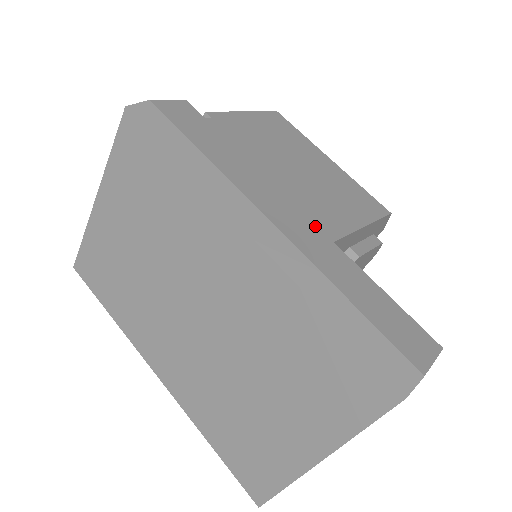
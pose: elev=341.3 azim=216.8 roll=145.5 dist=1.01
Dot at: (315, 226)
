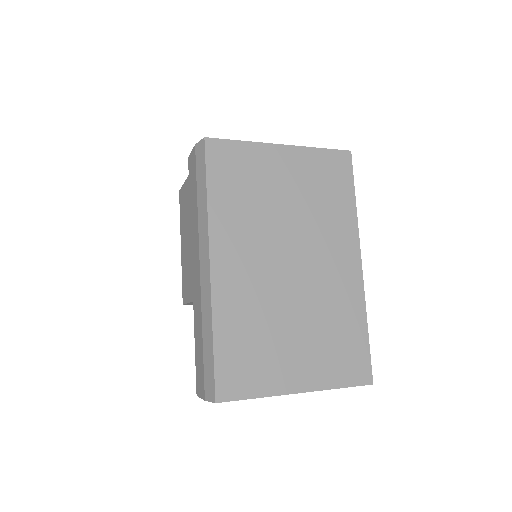
Dot at: occluded
